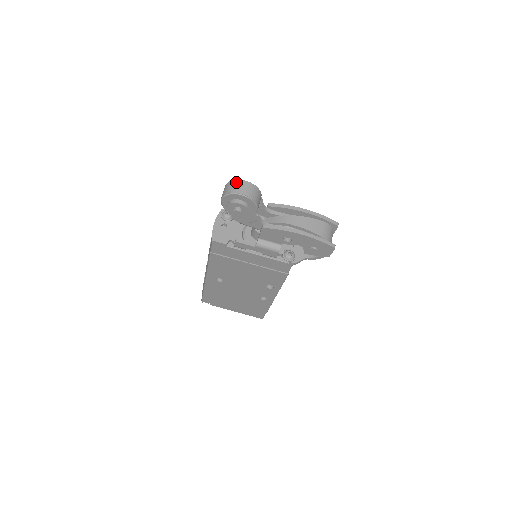
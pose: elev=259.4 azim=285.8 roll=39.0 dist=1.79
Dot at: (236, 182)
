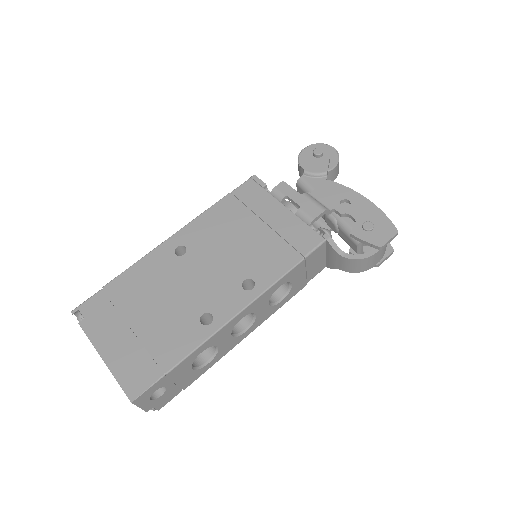
Dot at: occluded
